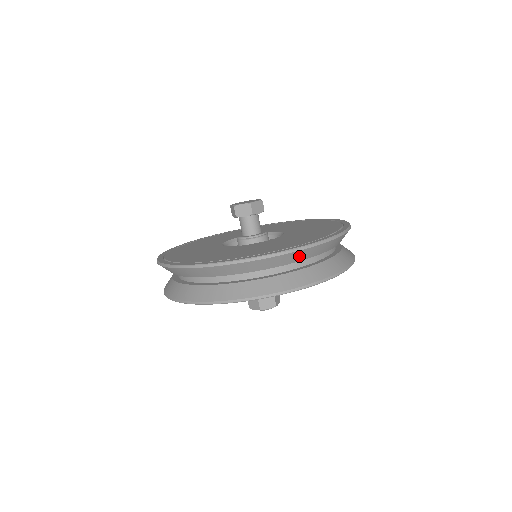
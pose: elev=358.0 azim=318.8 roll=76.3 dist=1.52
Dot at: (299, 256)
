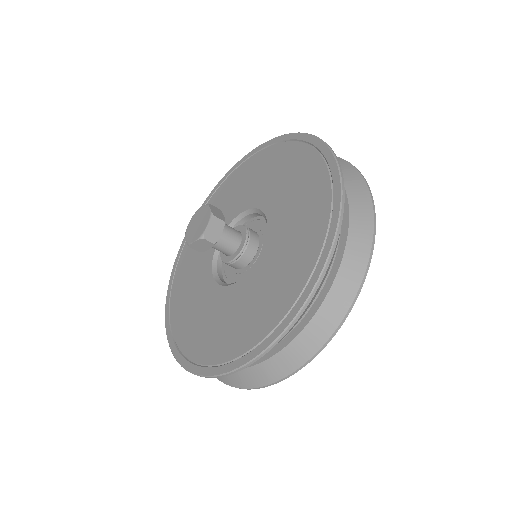
Dot at: occluded
